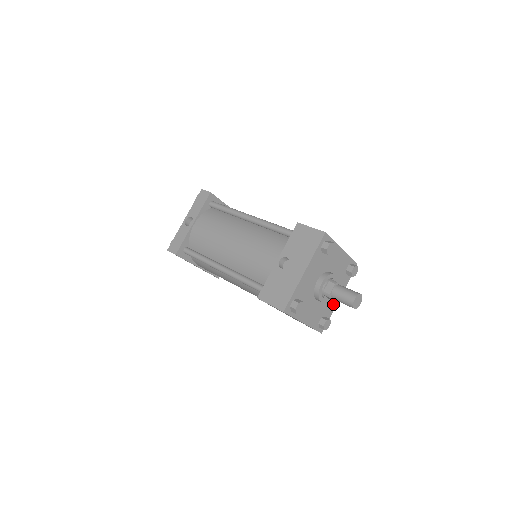
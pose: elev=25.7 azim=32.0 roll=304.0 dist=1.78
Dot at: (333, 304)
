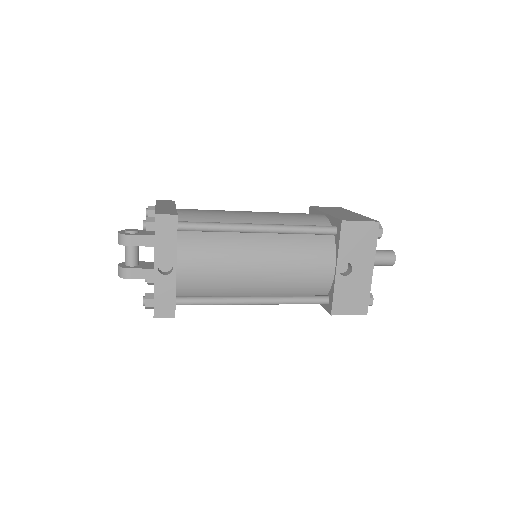
Dot at: occluded
